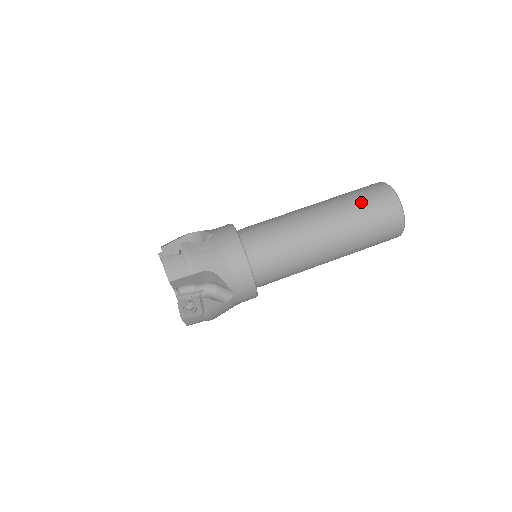
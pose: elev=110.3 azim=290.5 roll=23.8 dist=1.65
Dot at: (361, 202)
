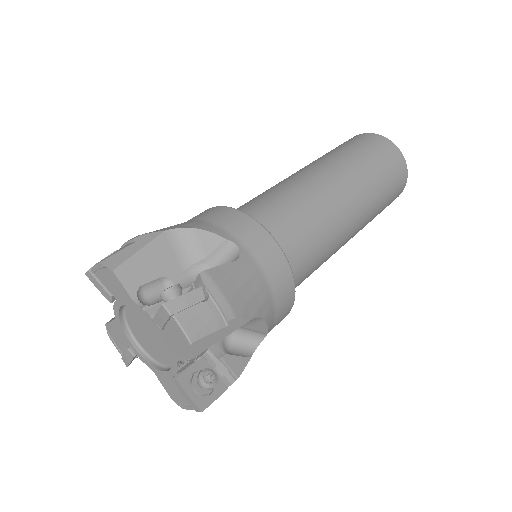
Dot at: occluded
